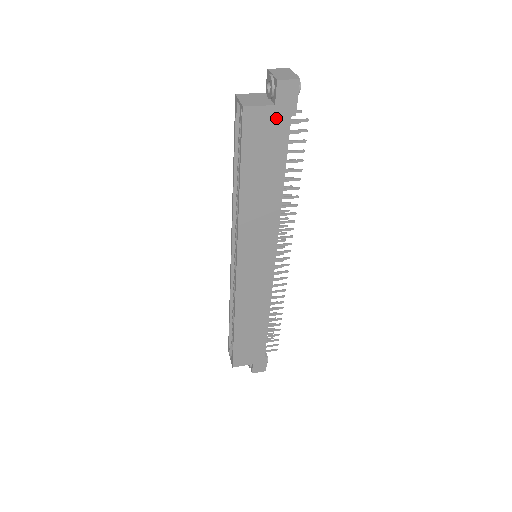
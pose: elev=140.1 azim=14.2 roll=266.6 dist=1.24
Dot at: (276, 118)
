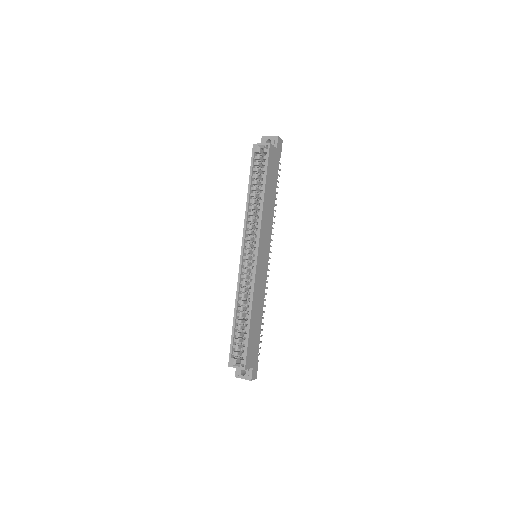
Dot at: (276, 156)
